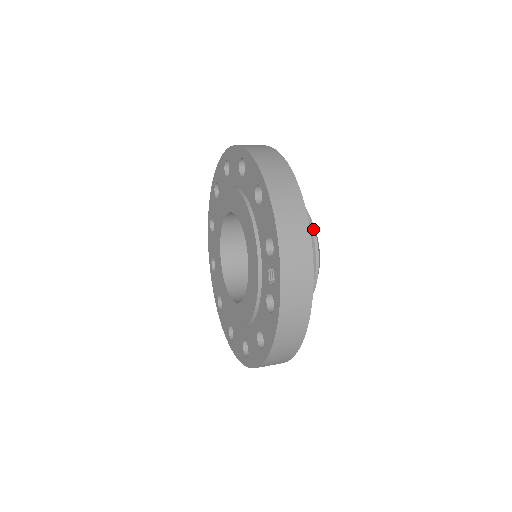
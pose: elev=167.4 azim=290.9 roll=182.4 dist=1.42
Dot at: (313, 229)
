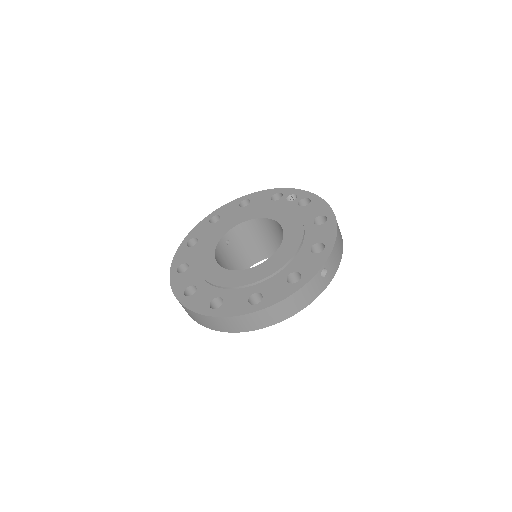
Dot at: occluded
